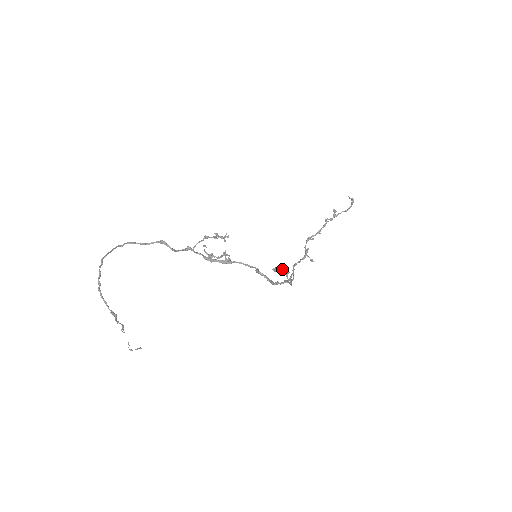
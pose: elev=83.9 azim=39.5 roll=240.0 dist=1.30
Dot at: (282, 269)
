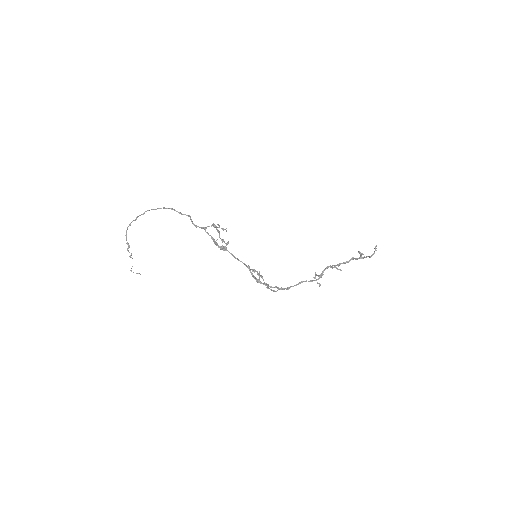
Dot at: occluded
